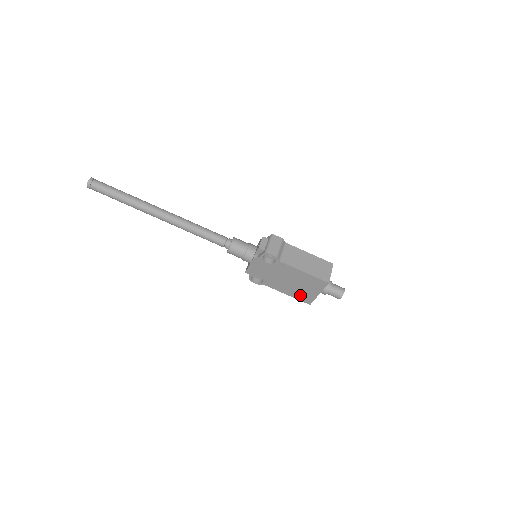
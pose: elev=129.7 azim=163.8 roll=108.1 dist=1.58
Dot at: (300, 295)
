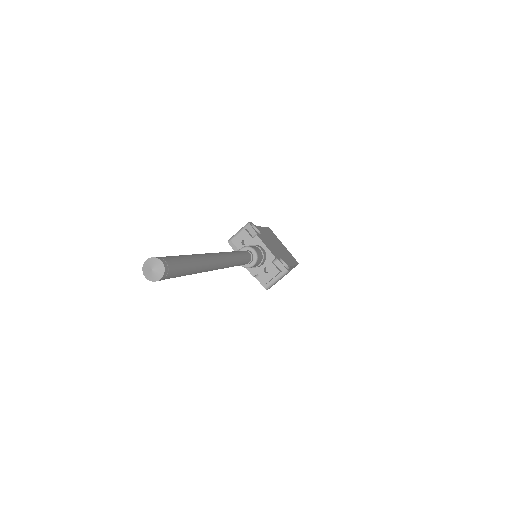
Dot at: occluded
